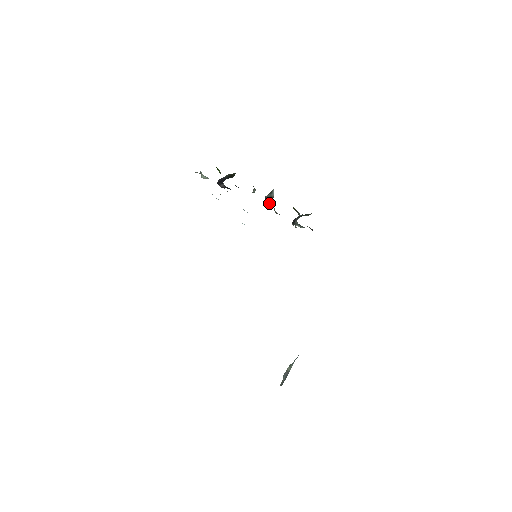
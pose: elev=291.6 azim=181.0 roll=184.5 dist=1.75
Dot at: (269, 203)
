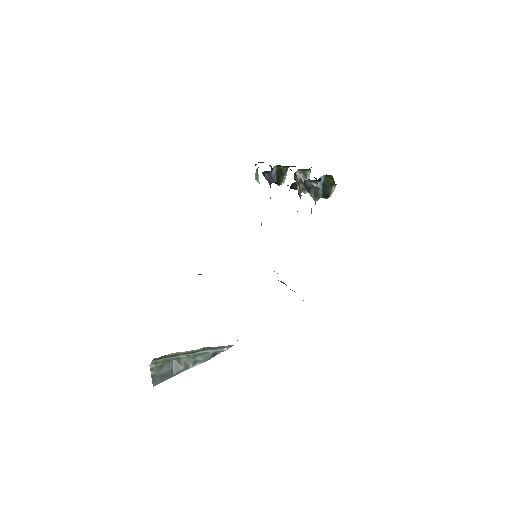
Dot at: (297, 182)
